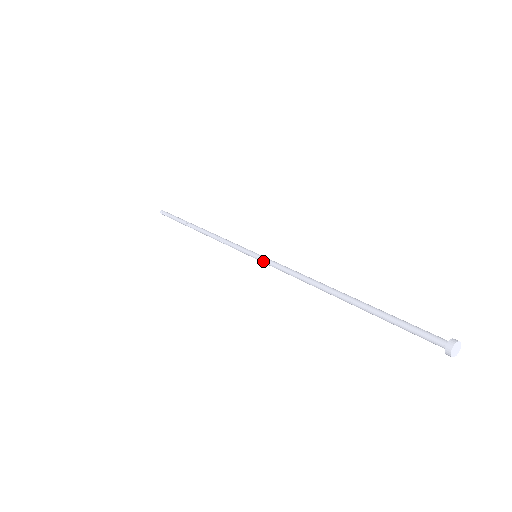
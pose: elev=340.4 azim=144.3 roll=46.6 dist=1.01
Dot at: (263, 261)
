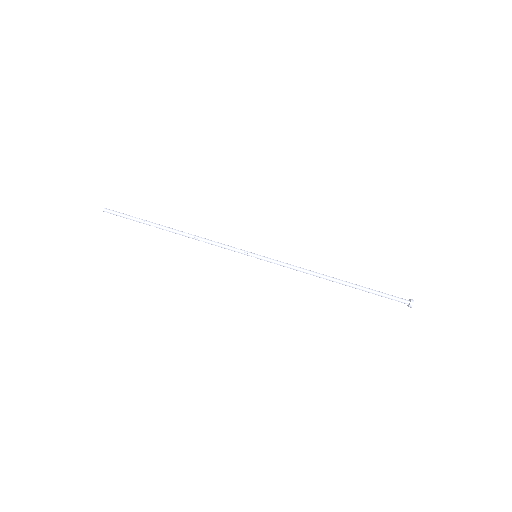
Dot at: (267, 261)
